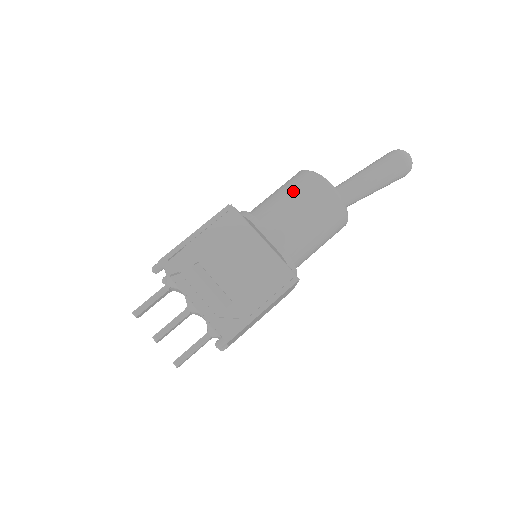
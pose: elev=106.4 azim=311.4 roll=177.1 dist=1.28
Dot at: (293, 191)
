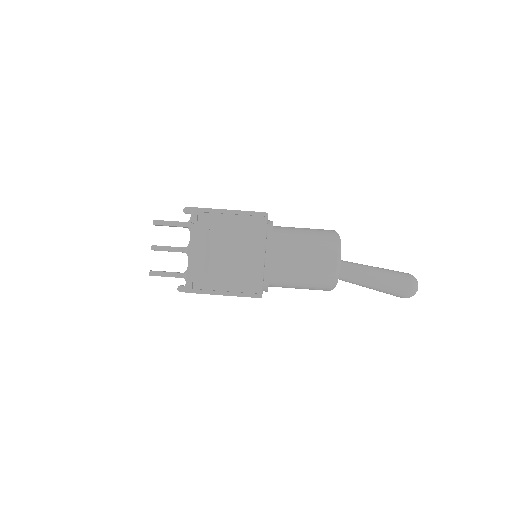
Dot at: (312, 242)
